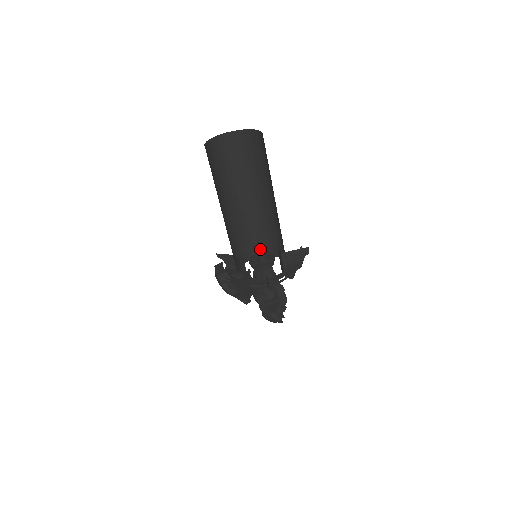
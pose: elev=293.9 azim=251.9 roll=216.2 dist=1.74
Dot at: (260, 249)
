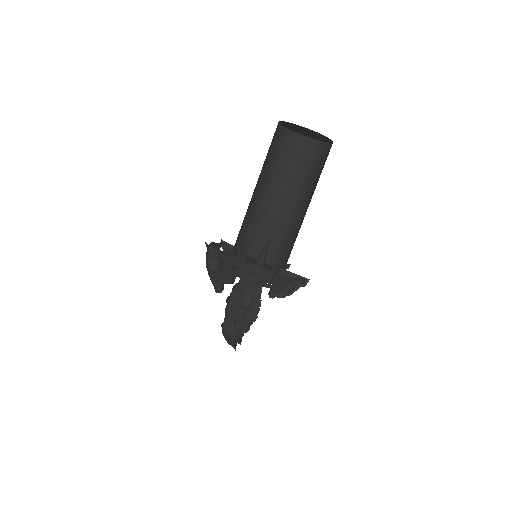
Dot at: (264, 250)
